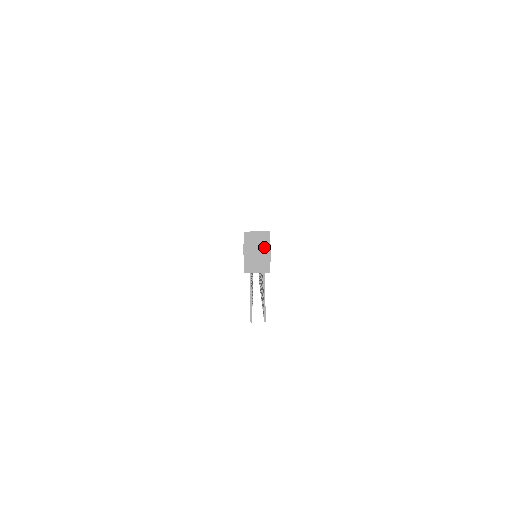
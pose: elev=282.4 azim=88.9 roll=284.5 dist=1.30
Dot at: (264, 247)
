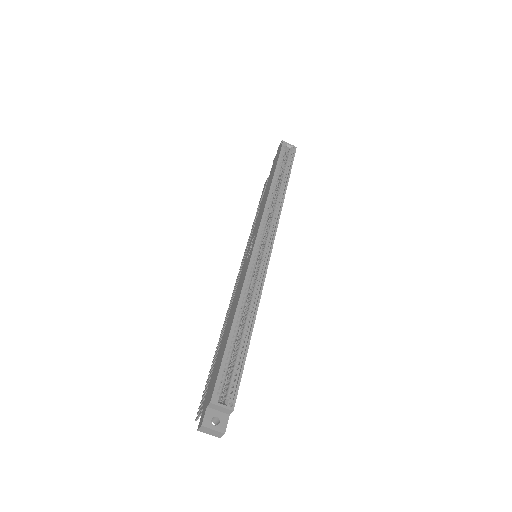
Dot at: (219, 433)
